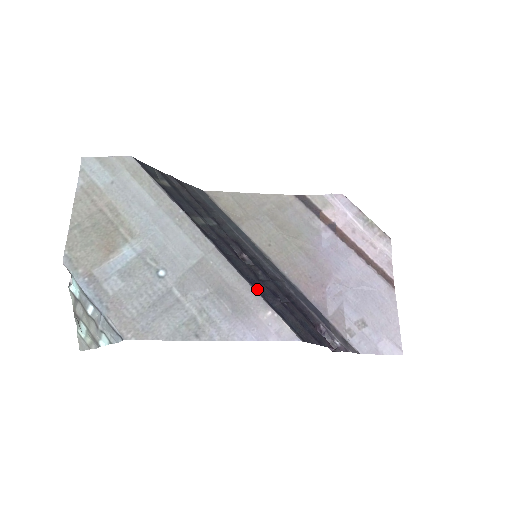
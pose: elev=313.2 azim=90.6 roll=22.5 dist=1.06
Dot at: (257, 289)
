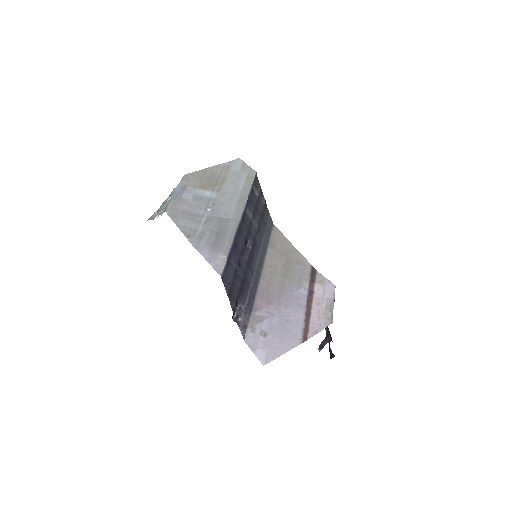
Dot at: (233, 248)
